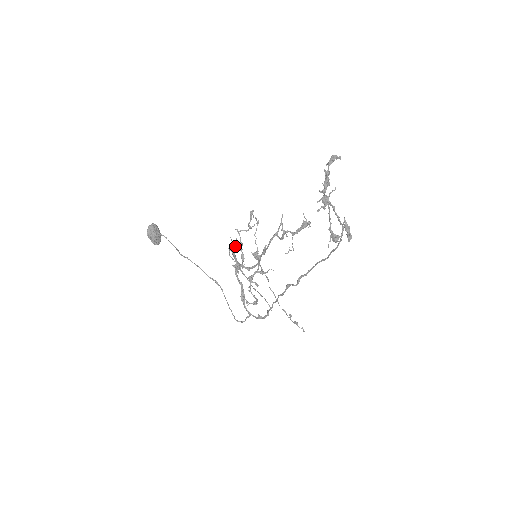
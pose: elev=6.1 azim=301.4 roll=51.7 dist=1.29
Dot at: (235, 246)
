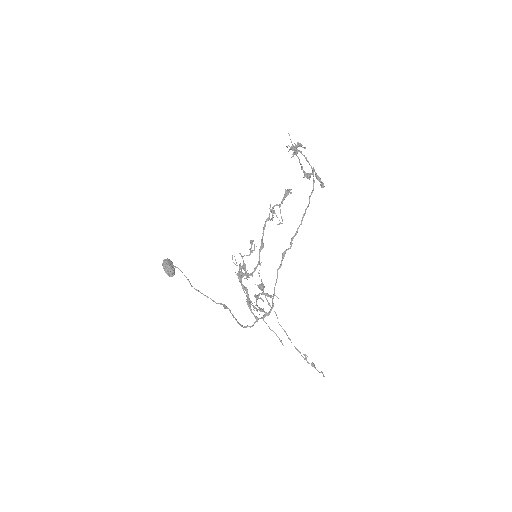
Dot at: (239, 269)
